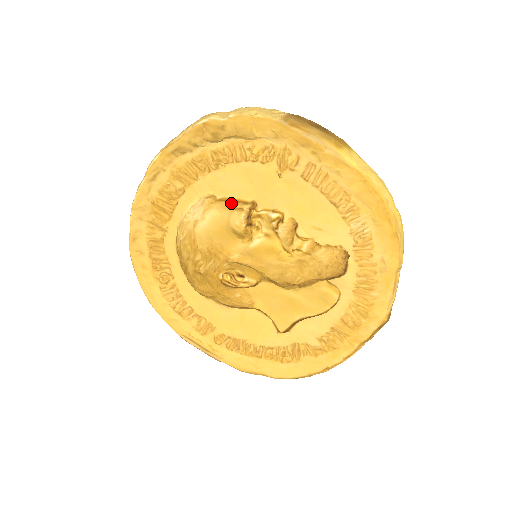
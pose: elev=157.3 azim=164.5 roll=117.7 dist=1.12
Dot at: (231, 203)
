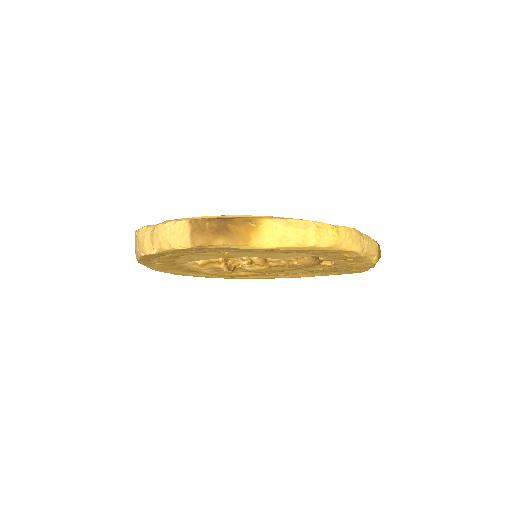
Dot at: (210, 265)
